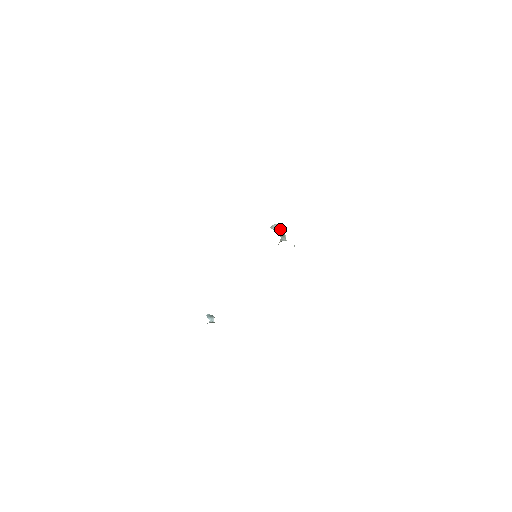
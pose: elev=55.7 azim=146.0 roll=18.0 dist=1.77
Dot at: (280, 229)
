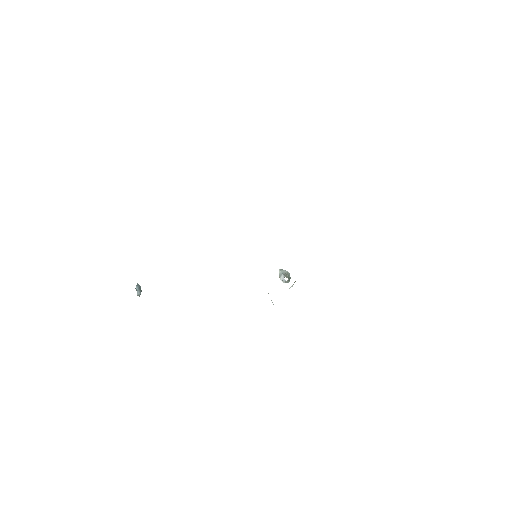
Dot at: (287, 275)
